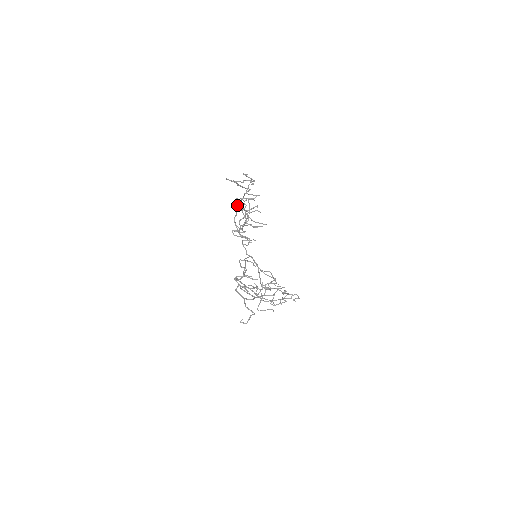
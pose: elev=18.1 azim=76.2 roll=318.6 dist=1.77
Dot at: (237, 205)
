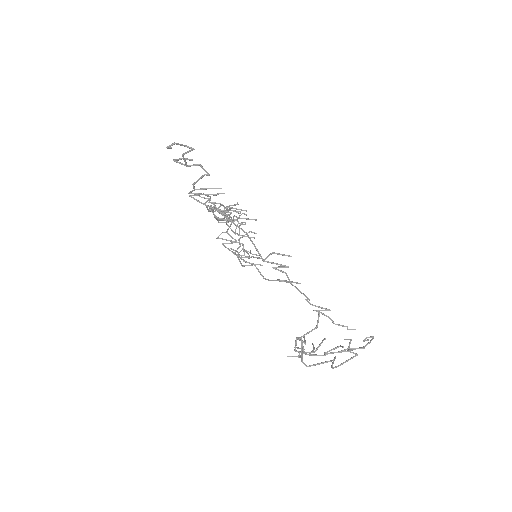
Dot at: (218, 220)
